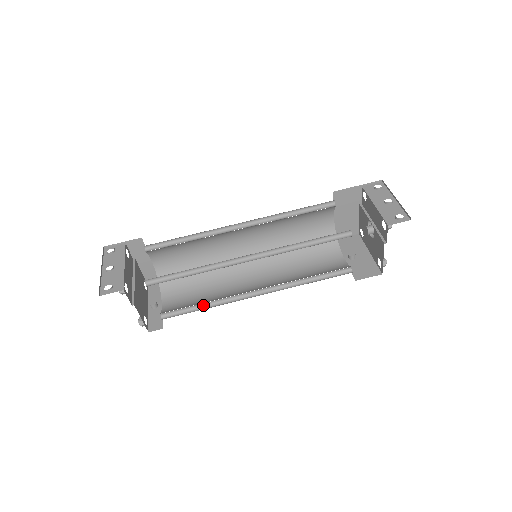
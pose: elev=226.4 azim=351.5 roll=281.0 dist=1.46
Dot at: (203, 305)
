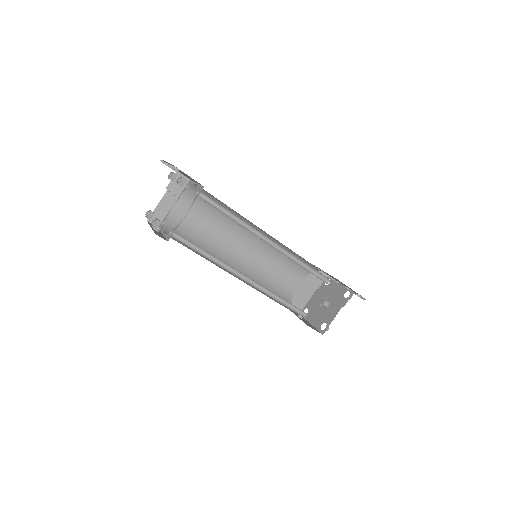
Dot at: (204, 254)
